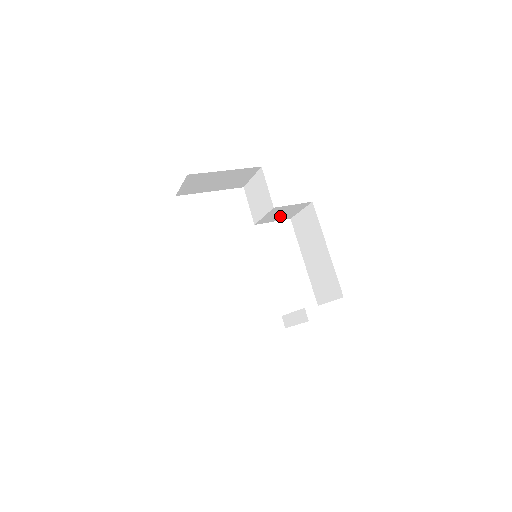
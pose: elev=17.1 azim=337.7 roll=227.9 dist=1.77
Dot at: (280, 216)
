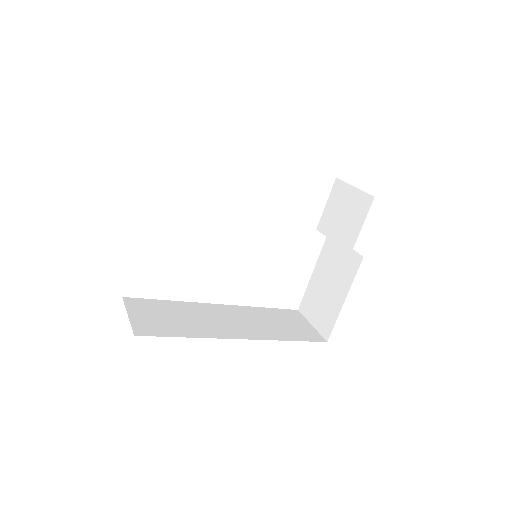
Dot at: occluded
